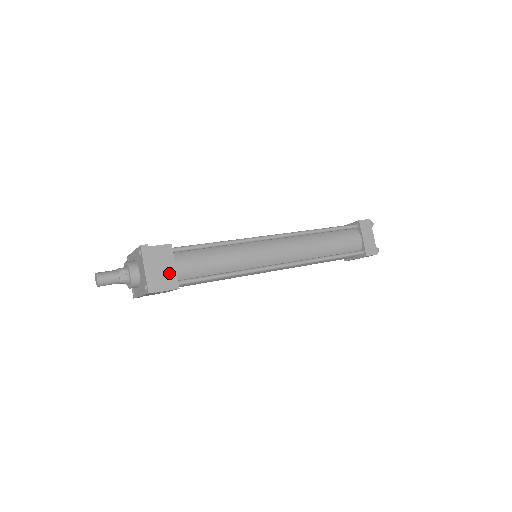
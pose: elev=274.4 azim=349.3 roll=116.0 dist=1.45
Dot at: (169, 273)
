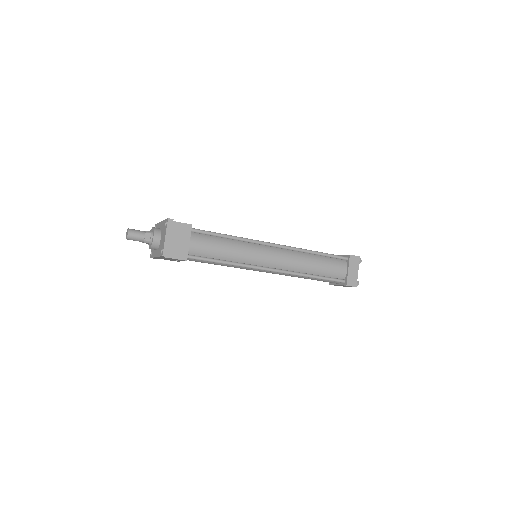
Dot at: (183, 246)
